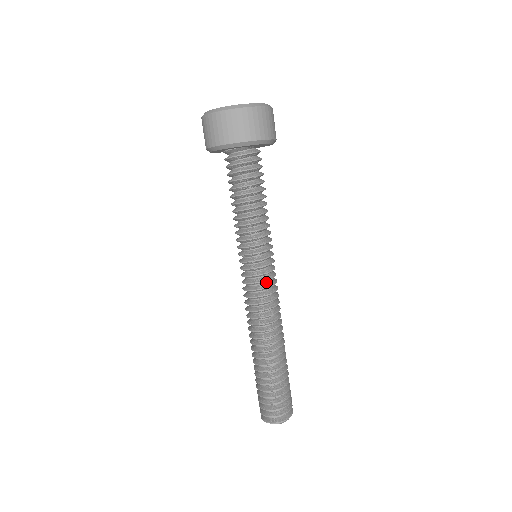
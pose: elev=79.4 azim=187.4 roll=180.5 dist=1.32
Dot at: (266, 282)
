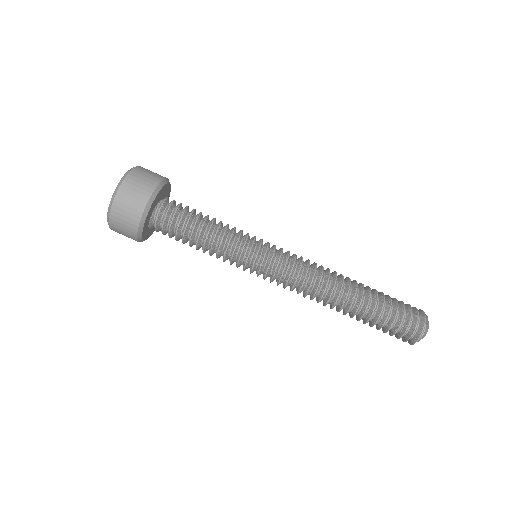
Dot at: (278, 271)
